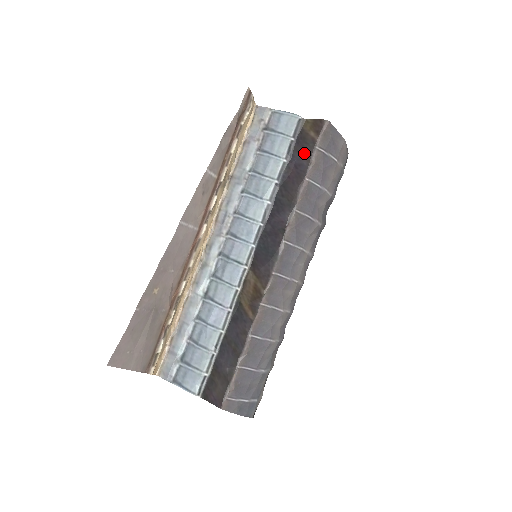
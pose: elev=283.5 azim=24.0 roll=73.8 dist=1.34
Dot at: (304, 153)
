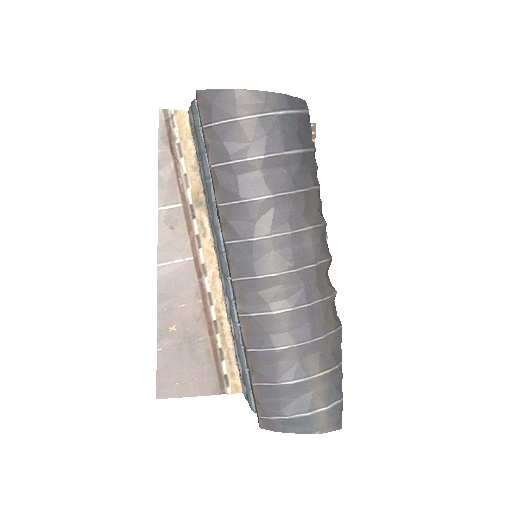
Dot at: occluded
